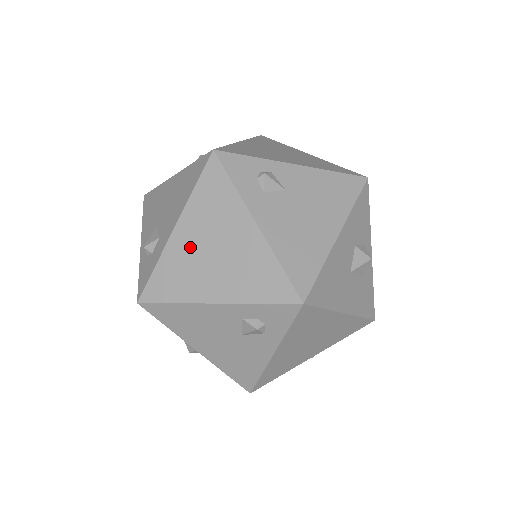
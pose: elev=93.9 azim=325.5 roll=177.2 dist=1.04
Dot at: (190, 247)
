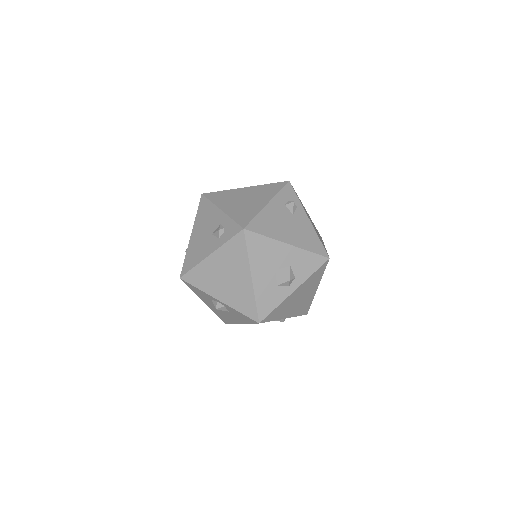
Dot at: (241, 194)
